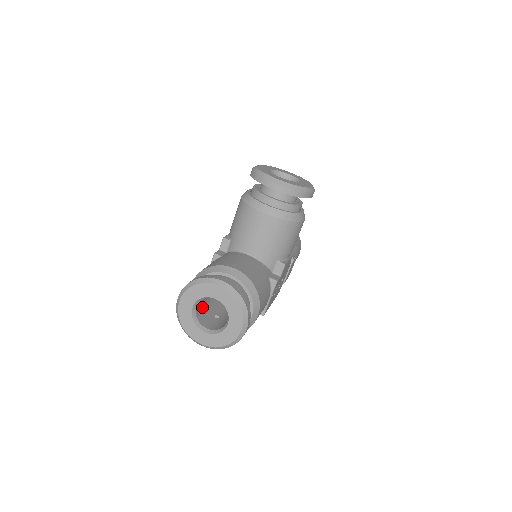
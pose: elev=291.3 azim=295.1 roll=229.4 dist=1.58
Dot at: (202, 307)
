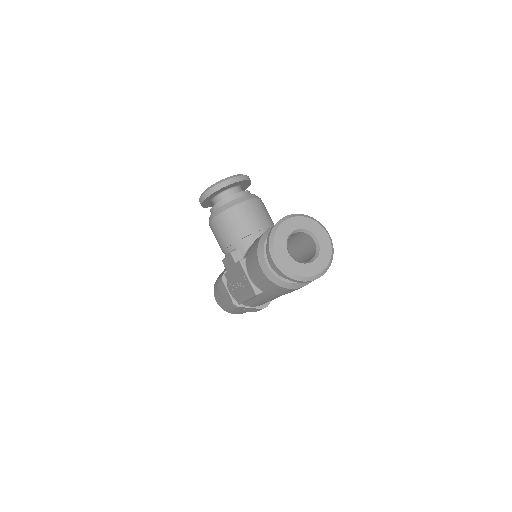
Dot at: occluded
